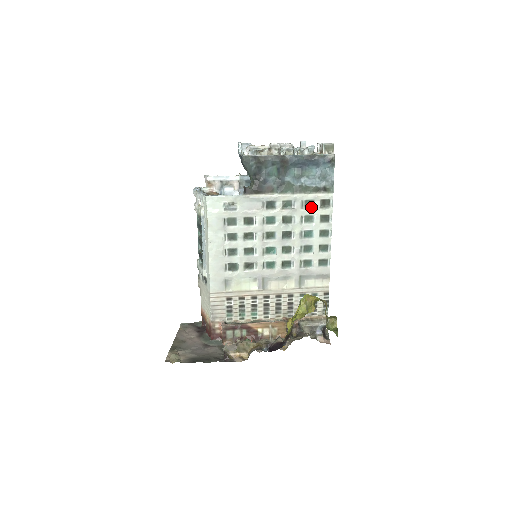
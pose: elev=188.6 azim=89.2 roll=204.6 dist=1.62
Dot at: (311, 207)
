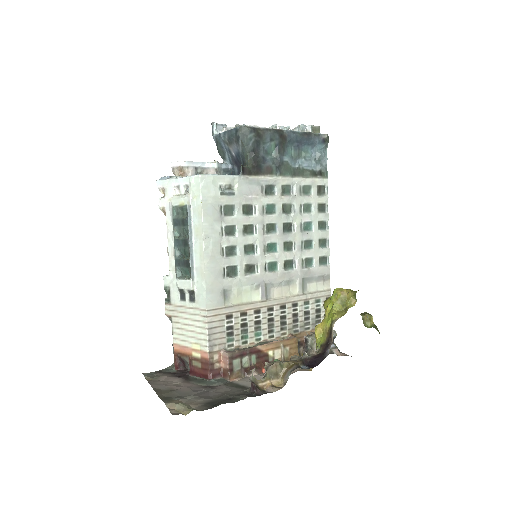
Dot at: (308, 194)
